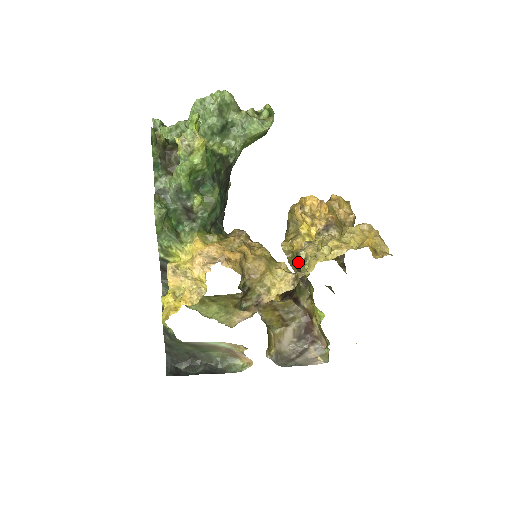
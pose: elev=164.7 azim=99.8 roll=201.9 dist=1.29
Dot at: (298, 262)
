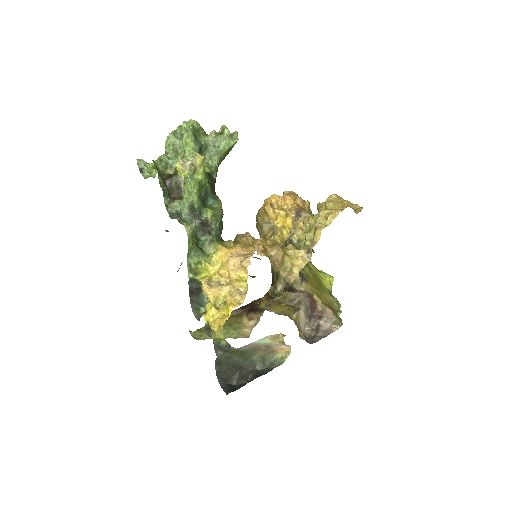
Dot at: occluded
